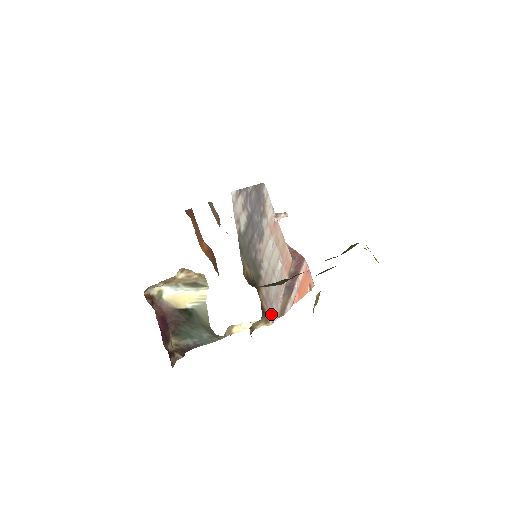
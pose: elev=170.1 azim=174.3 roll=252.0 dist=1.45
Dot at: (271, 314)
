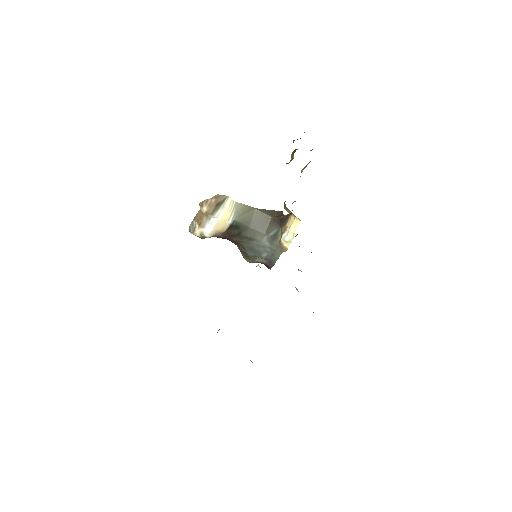
Dot at: occluded
